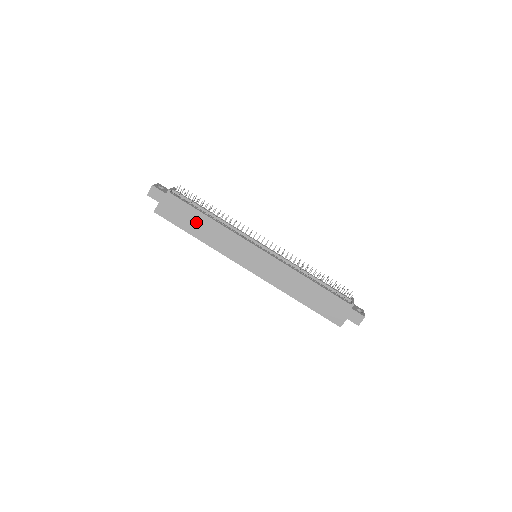
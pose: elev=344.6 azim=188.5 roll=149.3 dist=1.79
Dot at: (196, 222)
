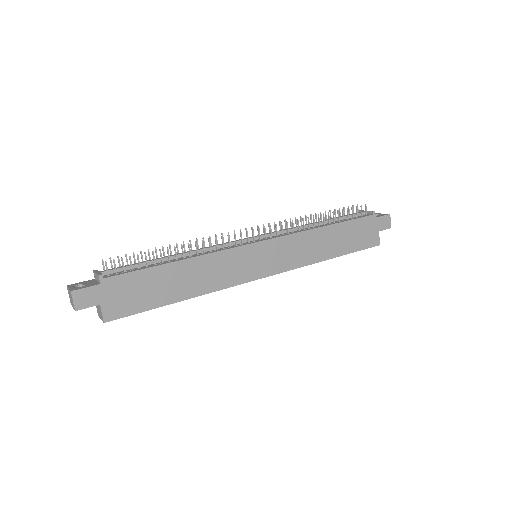
Dot at: (168, 282)
